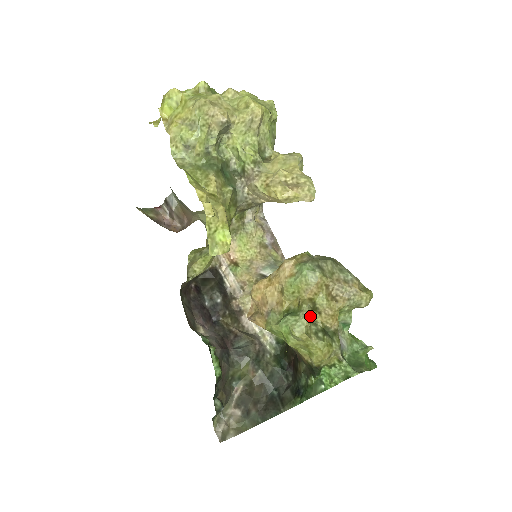
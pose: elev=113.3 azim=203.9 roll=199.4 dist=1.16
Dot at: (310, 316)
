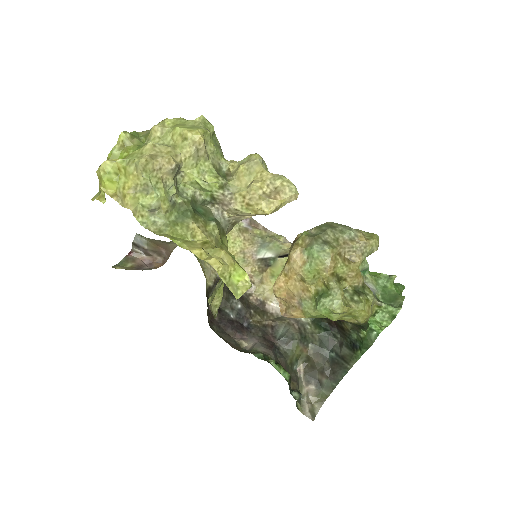
Dot at: (341, 290)
